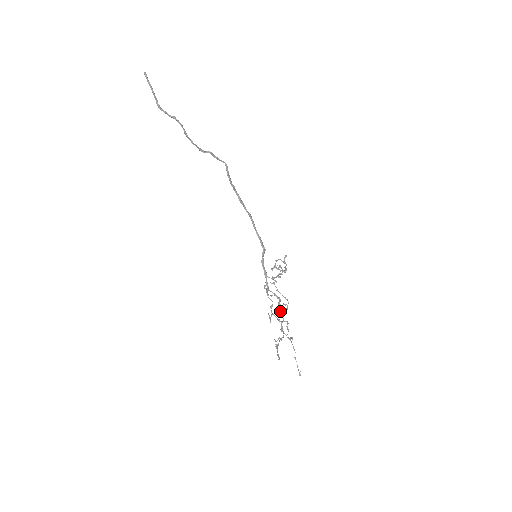
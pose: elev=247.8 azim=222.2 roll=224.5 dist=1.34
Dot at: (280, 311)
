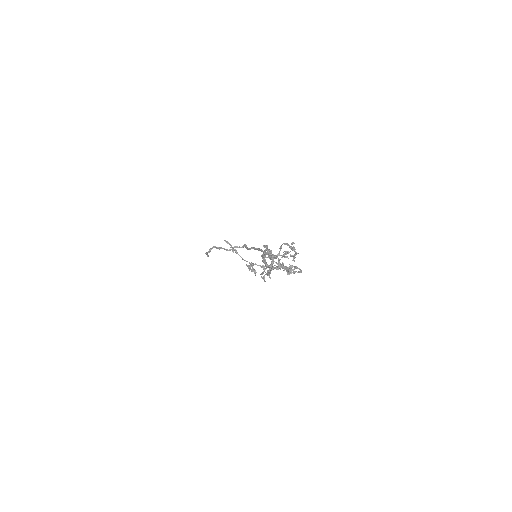
Dot at: (271, 258)
